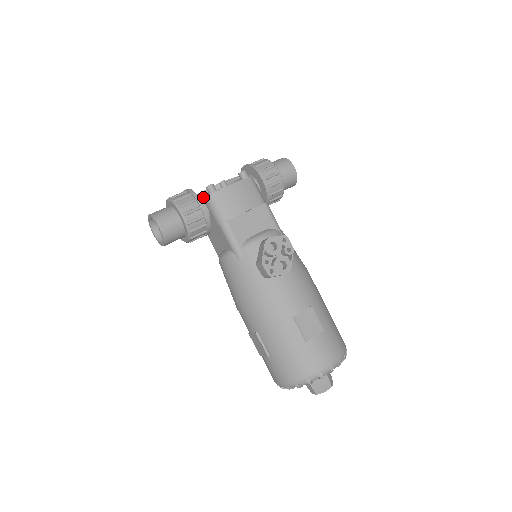
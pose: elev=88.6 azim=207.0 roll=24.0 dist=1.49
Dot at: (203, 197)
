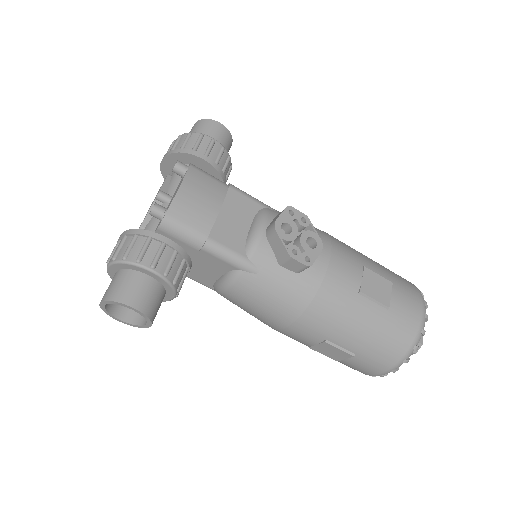
Dot at: (151, 229)
